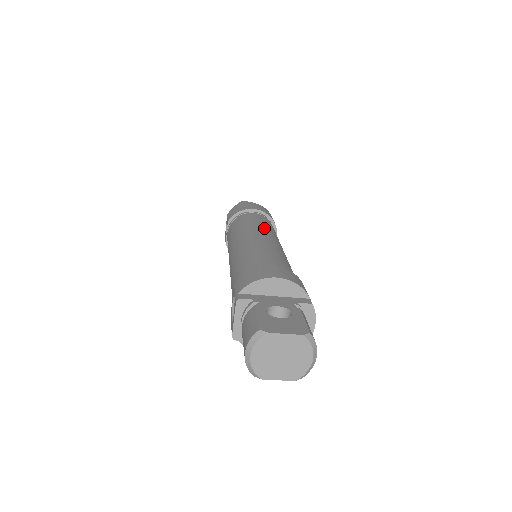
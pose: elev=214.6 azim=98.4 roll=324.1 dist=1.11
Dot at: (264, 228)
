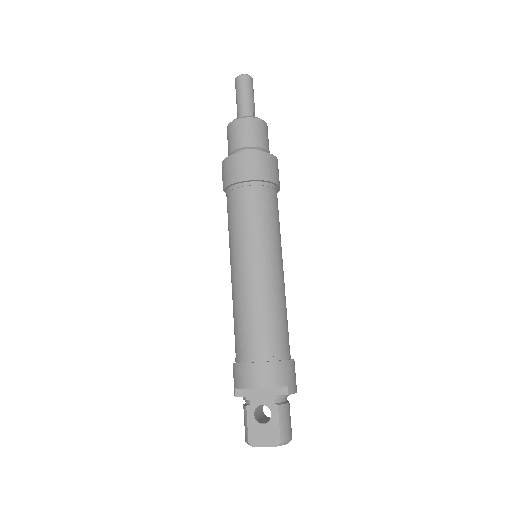
Dot at: (253, 241)
